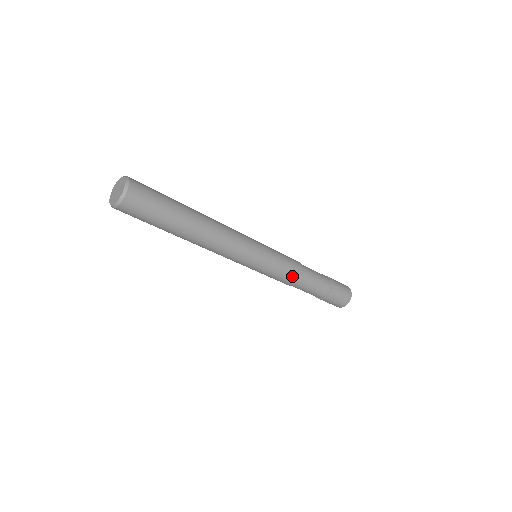
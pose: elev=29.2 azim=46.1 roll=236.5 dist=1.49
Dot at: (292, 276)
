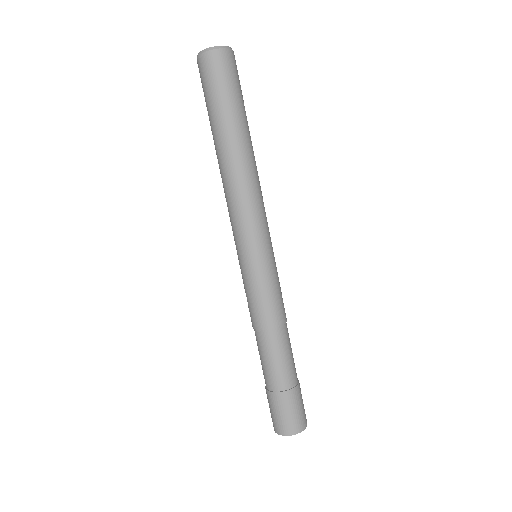
Dot at: (269, 314)
